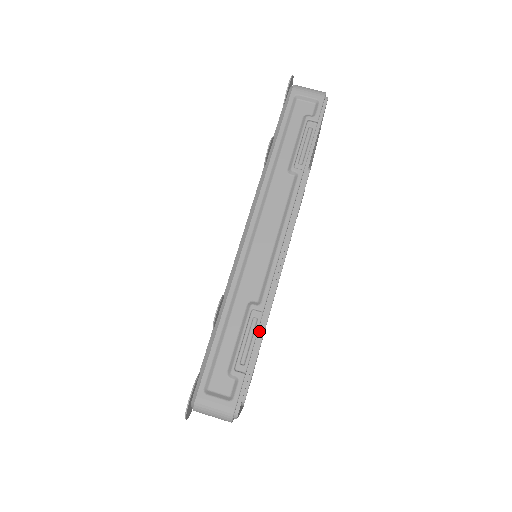
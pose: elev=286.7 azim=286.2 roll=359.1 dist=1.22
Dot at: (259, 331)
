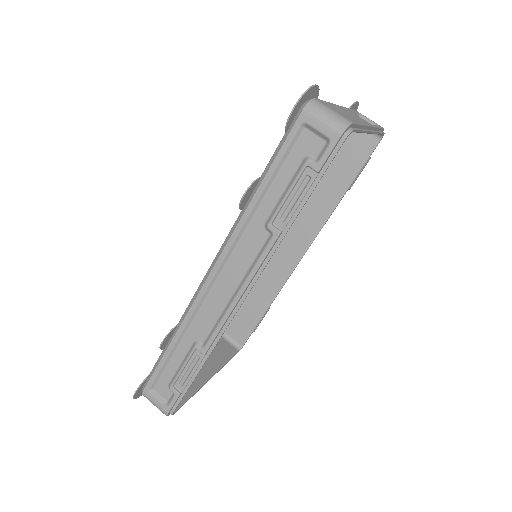
Dot at: (199, 367)
